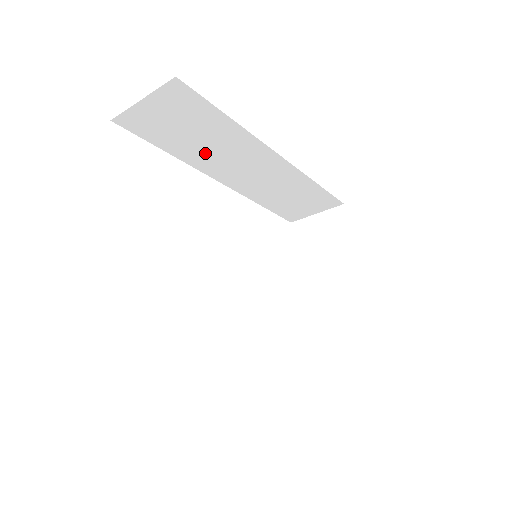
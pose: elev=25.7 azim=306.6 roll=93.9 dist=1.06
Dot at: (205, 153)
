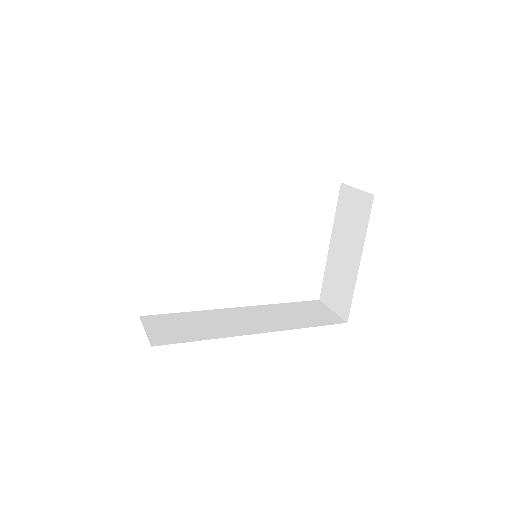
Dot at: occluded
